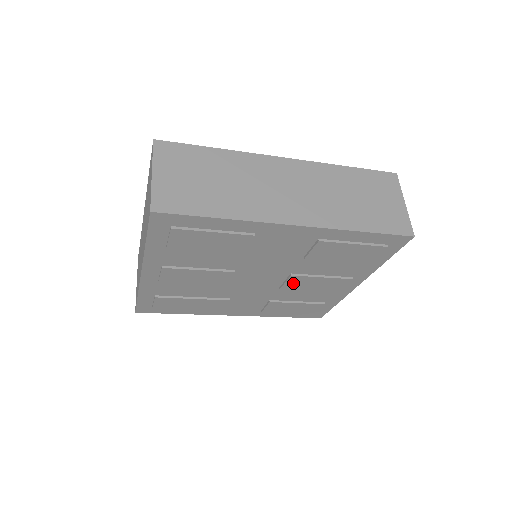
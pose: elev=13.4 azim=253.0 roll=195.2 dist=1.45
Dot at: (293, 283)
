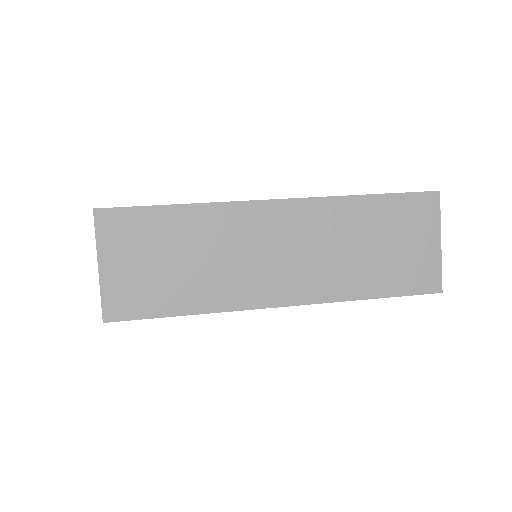
Dot at: occluded
